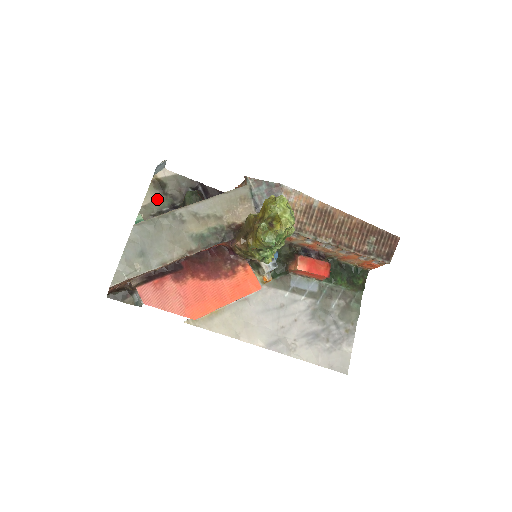
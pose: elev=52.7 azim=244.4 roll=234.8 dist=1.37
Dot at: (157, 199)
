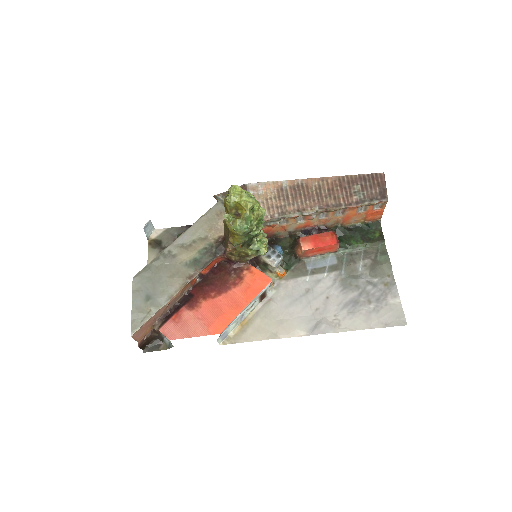
Dot at: occluded
